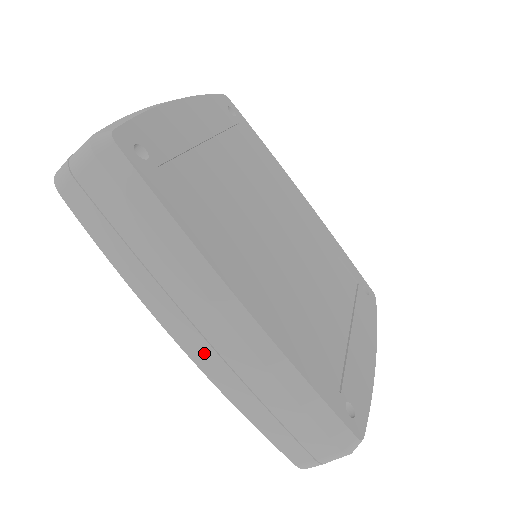
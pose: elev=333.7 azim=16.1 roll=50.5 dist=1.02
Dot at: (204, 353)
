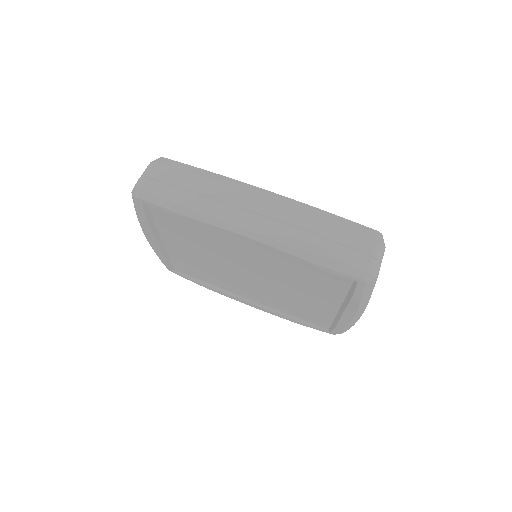
Dot at: (261, 223)
